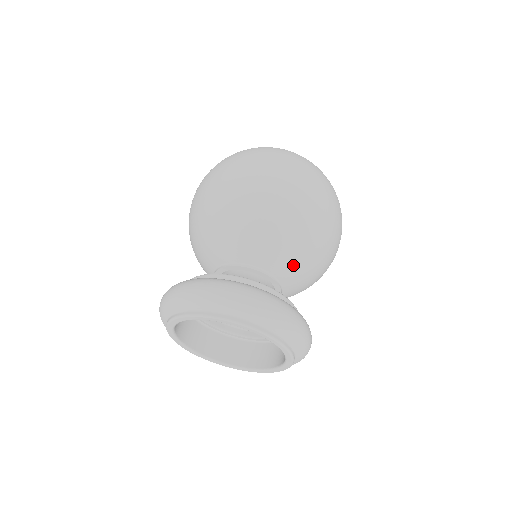
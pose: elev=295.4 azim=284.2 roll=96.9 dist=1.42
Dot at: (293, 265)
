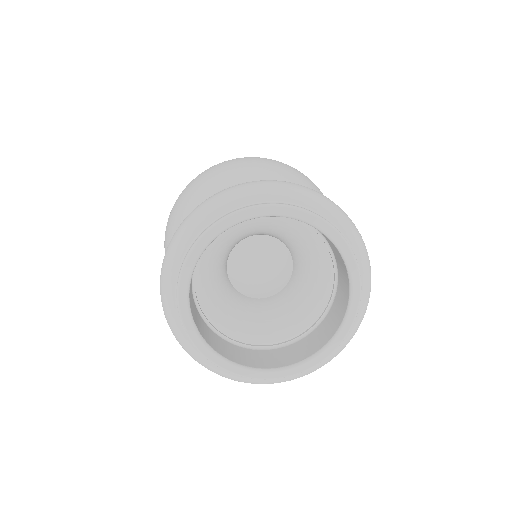
Dot at: occluded
